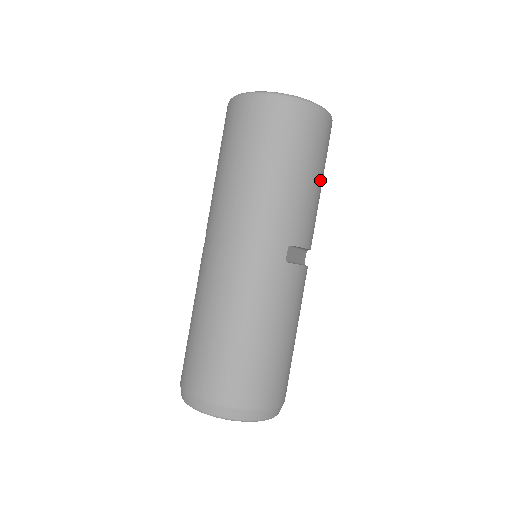
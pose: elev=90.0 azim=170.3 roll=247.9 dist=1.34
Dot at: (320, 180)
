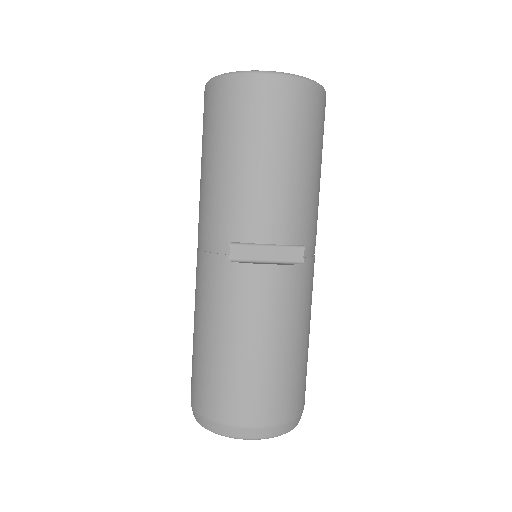
Dot at: (276, 158)
